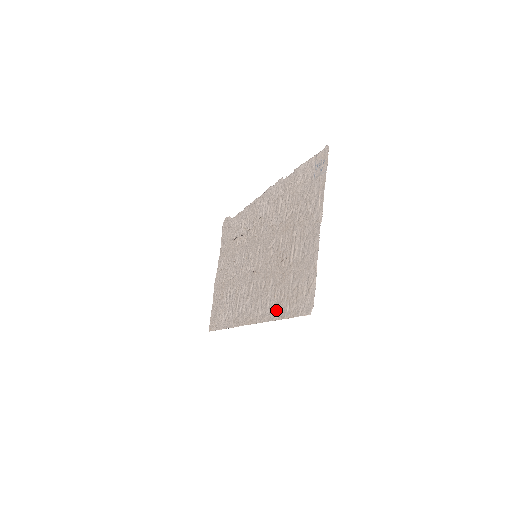
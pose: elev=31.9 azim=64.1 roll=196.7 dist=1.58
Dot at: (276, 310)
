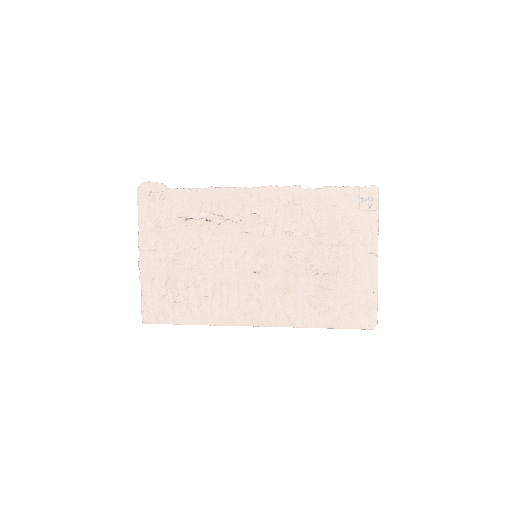
Dot at: (316, 319)
